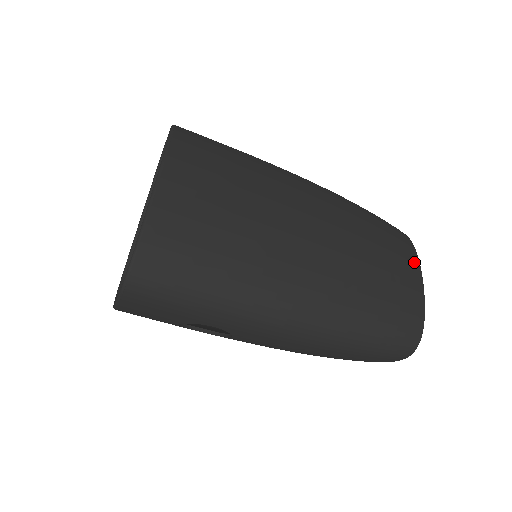
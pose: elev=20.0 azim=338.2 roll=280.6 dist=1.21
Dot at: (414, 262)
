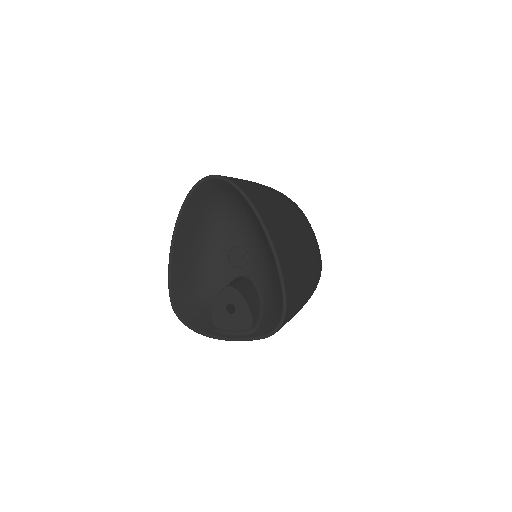
Dot at: occluded
